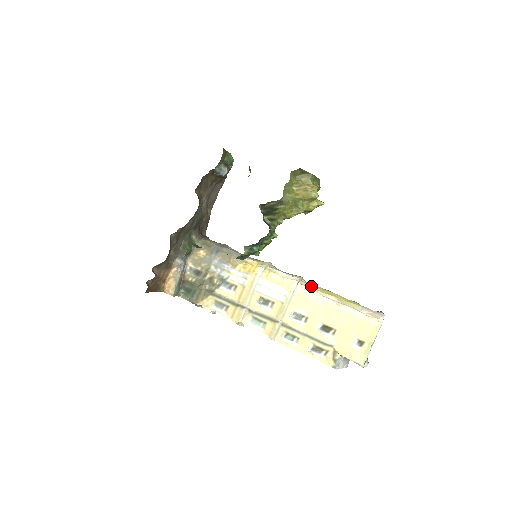
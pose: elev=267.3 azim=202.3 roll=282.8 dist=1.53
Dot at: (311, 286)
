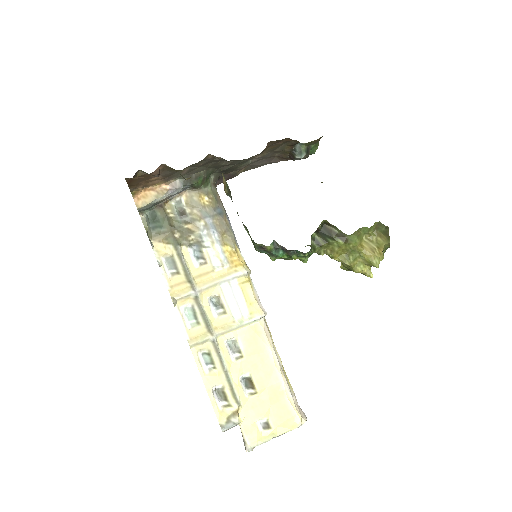
Dot at: occluded
